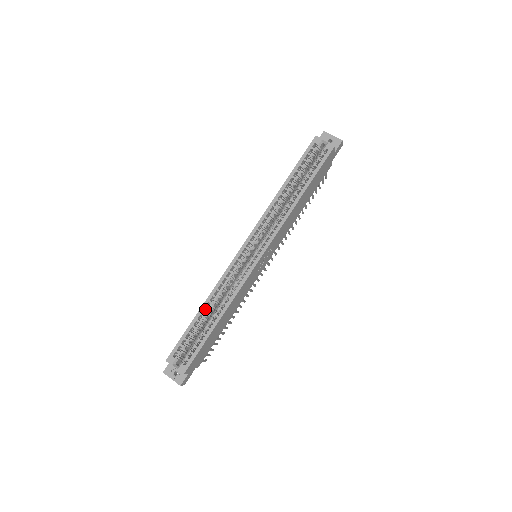
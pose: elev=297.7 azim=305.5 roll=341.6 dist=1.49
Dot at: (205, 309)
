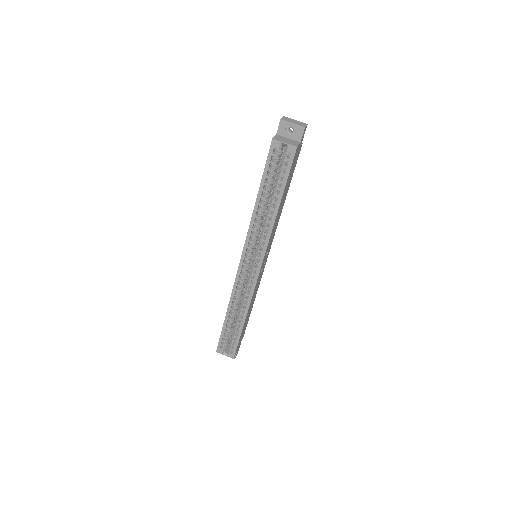
Dot at: (230, 313)
